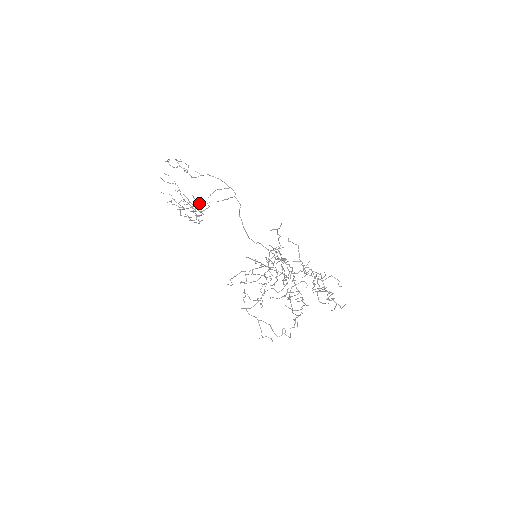
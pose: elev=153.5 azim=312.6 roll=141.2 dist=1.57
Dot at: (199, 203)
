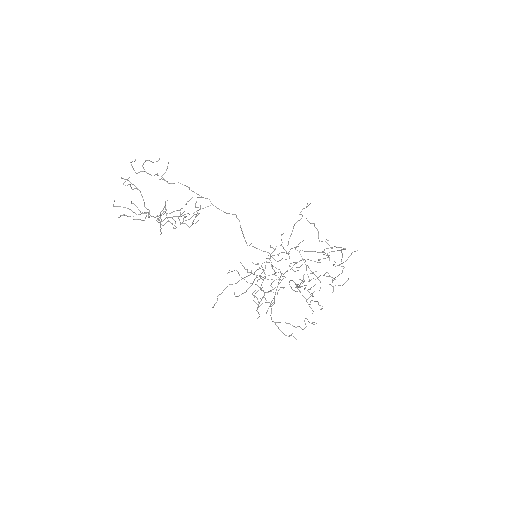
Dot at: (196, 201)
